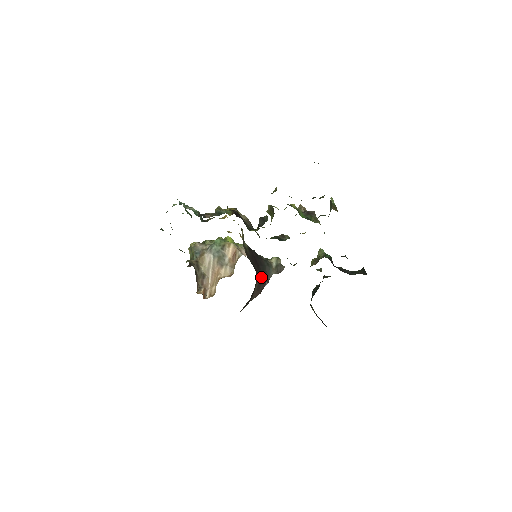
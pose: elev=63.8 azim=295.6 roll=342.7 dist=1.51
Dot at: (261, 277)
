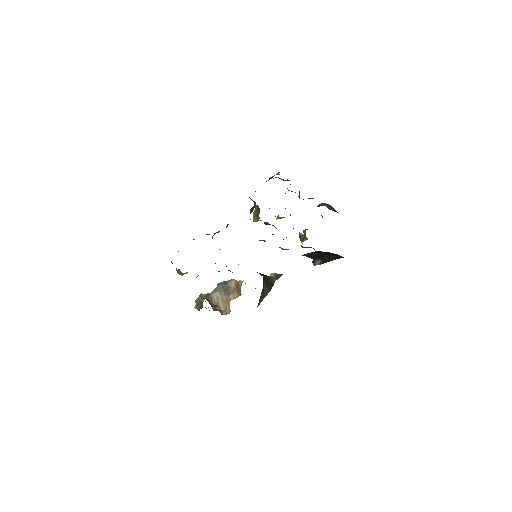
Dot at: (266, 280)
